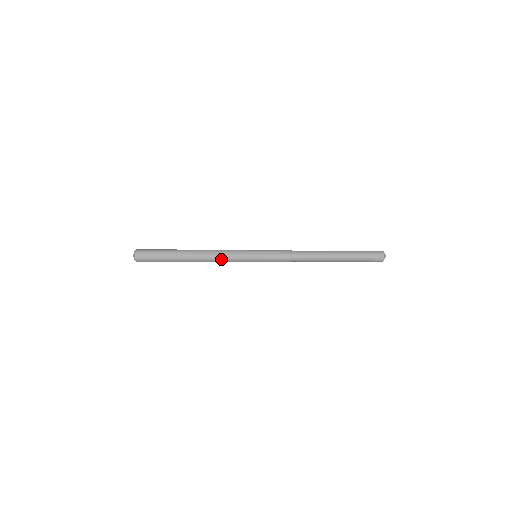
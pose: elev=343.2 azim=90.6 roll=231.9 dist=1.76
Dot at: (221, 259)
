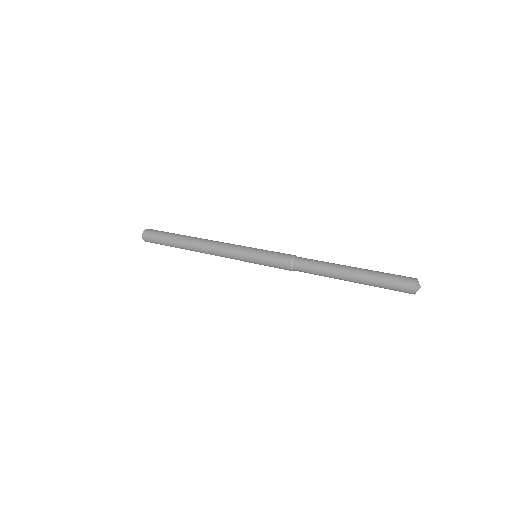
Dot at: (218, 255)
